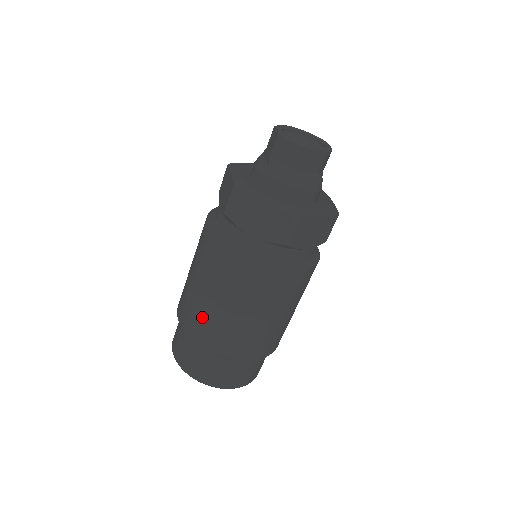
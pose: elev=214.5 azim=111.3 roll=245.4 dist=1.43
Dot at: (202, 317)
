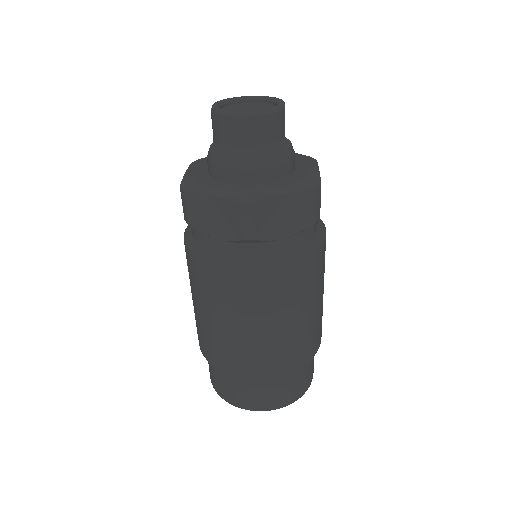
Dot at: (207, 337)
